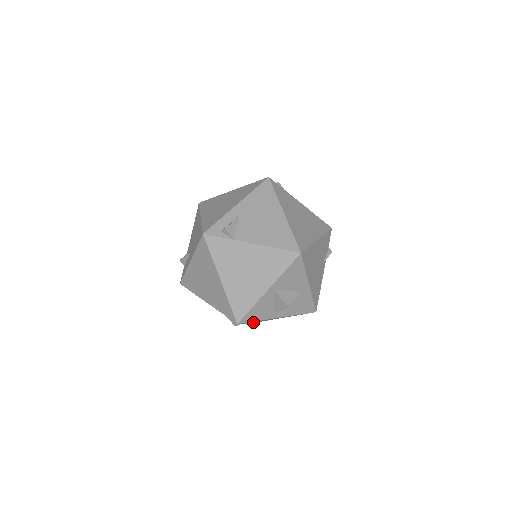
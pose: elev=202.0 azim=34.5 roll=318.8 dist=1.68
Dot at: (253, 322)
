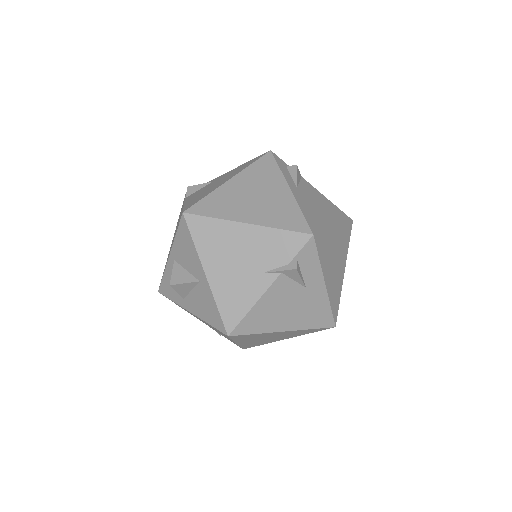
Dot at: occluded
